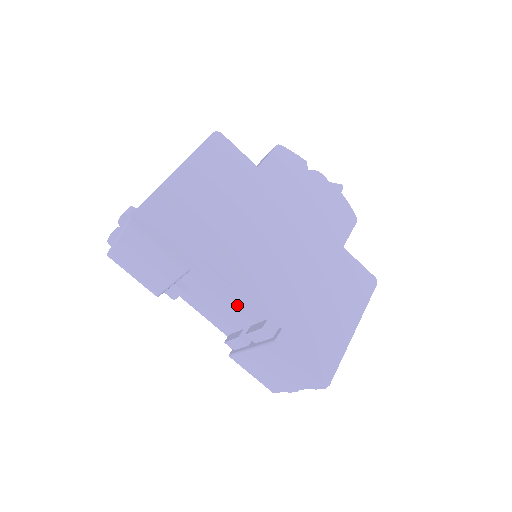
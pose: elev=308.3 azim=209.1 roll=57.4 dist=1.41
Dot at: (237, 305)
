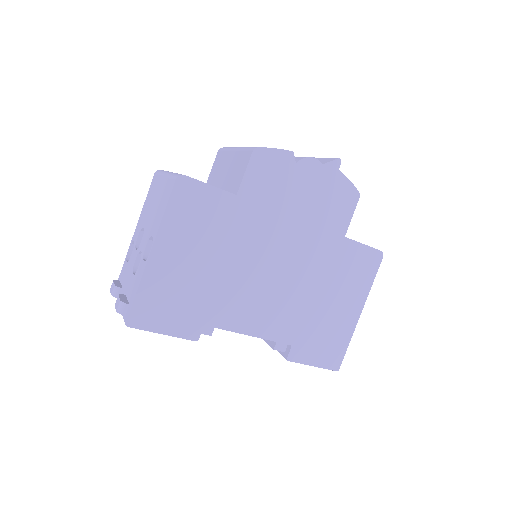
Dot at: occluded
